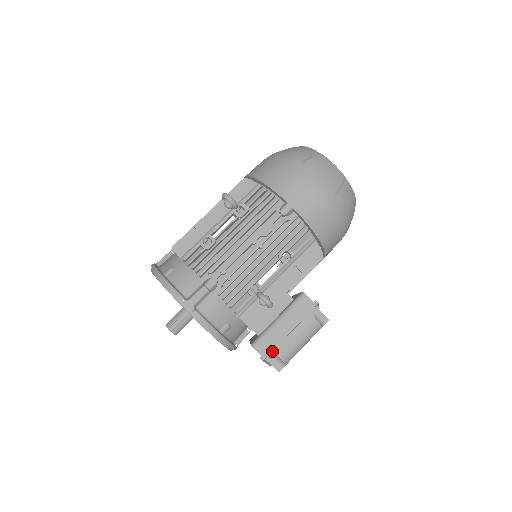
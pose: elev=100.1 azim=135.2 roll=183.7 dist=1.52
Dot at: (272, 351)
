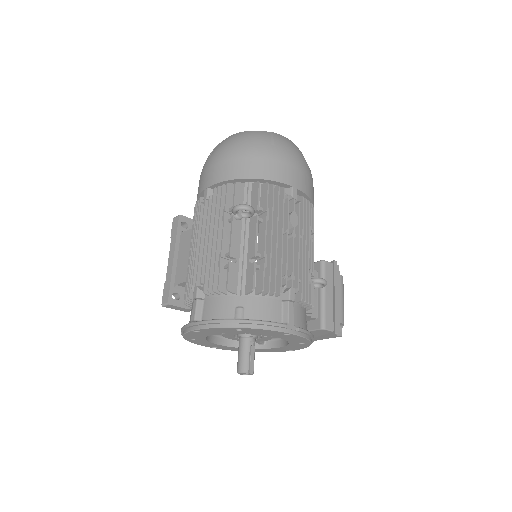
Dot at: (336, 322)
